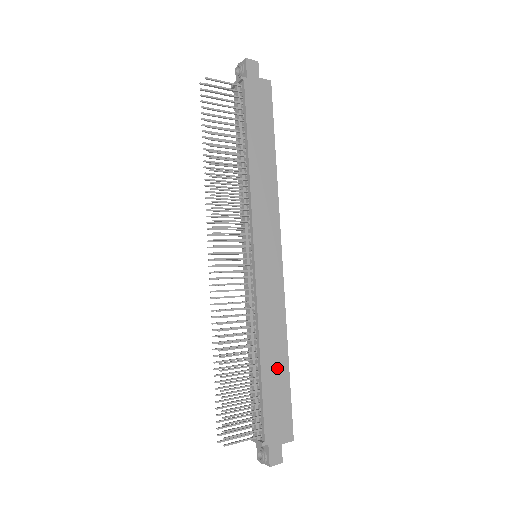
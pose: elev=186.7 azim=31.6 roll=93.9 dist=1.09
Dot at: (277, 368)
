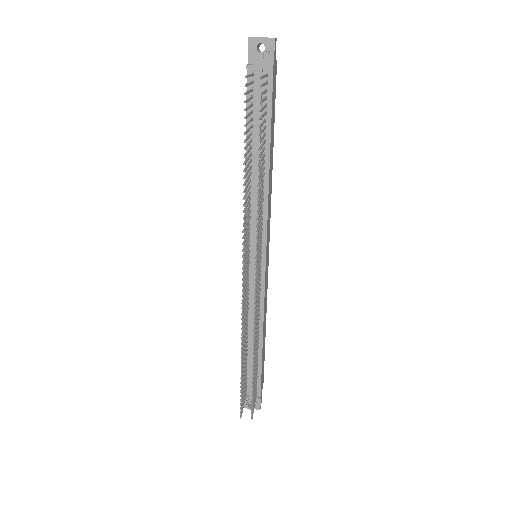
Dot at: (264, 341)
